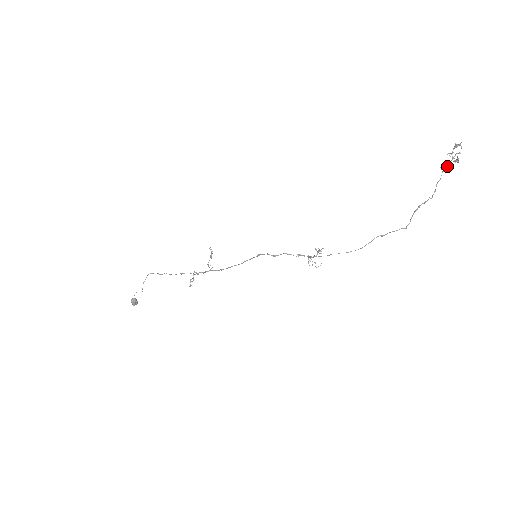
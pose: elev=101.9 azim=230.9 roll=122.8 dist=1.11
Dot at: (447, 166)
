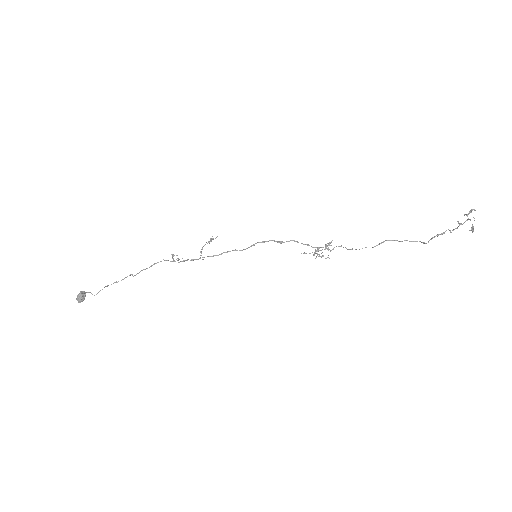
Dot at: occluded
